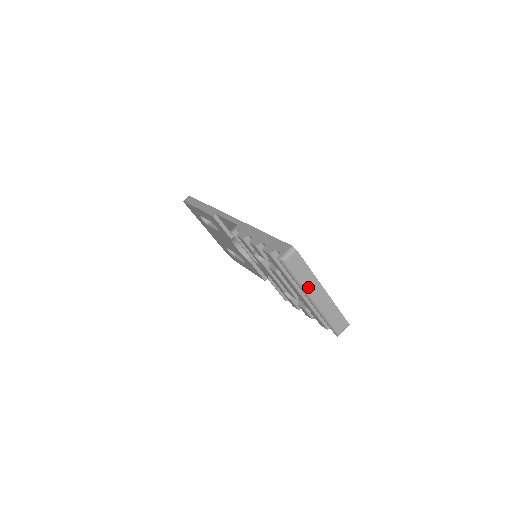
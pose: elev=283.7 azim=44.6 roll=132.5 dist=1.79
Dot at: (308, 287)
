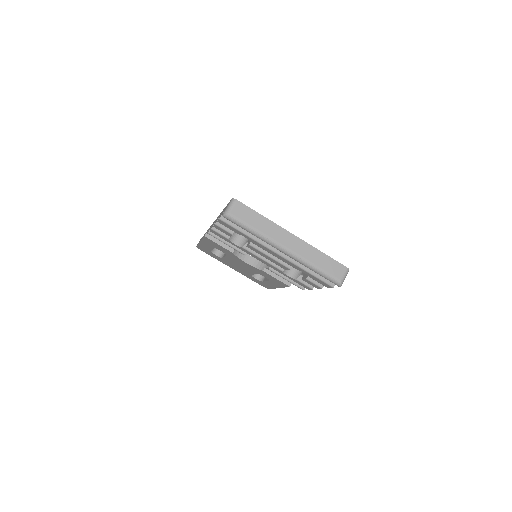
Dot at: (270, 236)
